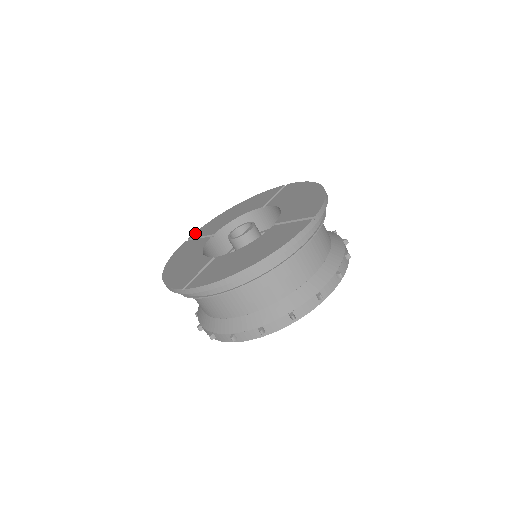
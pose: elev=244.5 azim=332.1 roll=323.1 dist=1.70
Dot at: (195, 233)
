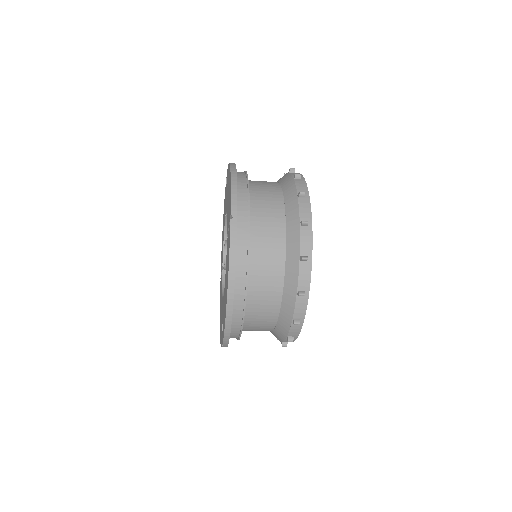
Dot at: occluded
